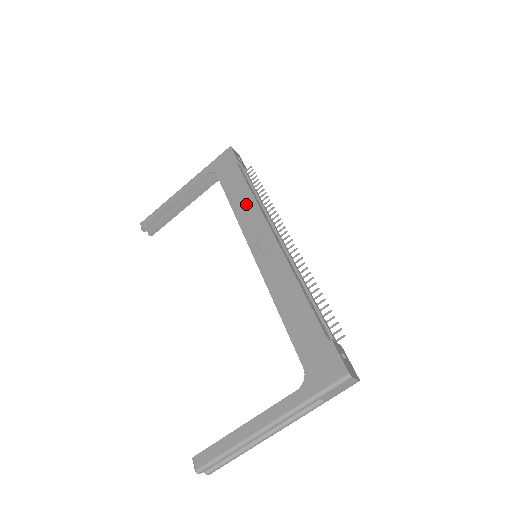
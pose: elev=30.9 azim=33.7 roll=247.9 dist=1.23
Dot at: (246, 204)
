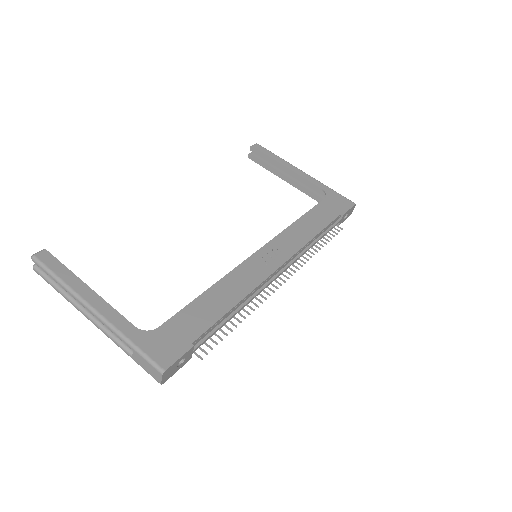
Dot at: (304, 233)
